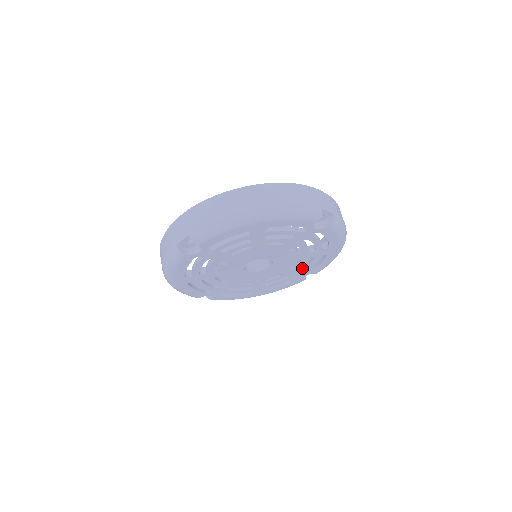
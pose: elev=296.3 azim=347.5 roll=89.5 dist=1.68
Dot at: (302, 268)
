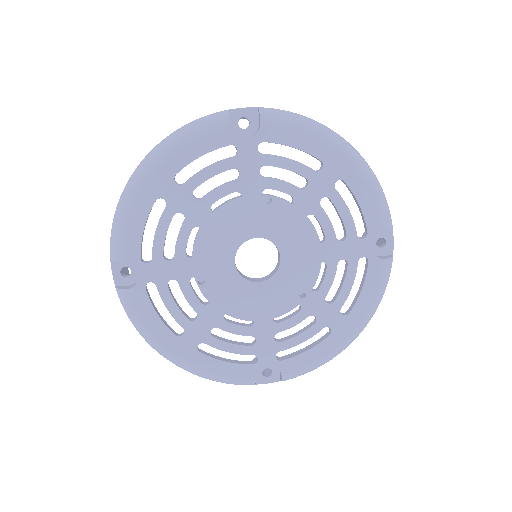
Dot at: (345, 233)
